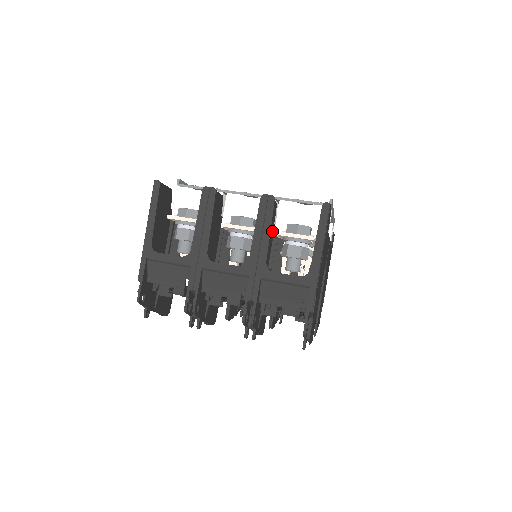
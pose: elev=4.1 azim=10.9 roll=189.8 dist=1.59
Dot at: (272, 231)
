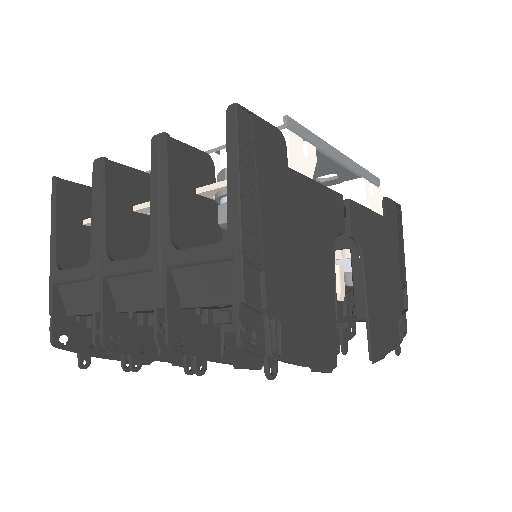
Dot at: occluded
